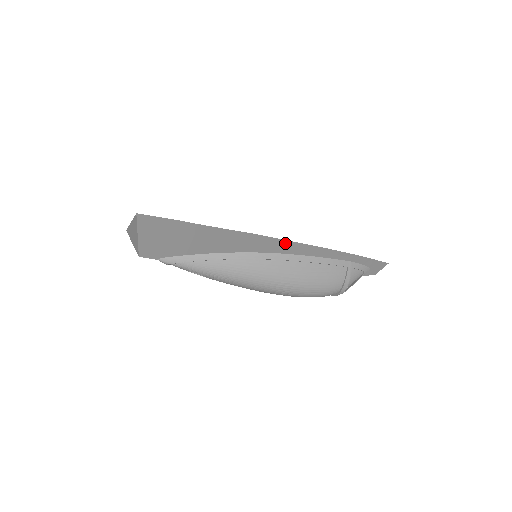
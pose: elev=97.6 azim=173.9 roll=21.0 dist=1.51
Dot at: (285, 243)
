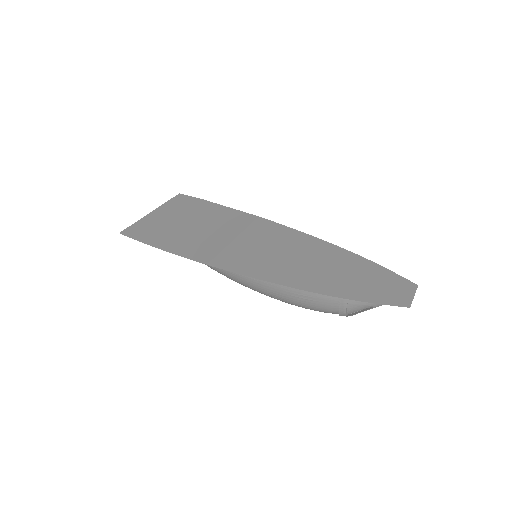
Dot at: (245, 274)
